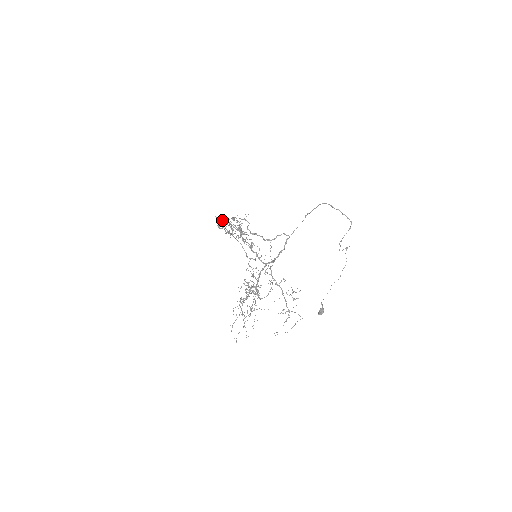
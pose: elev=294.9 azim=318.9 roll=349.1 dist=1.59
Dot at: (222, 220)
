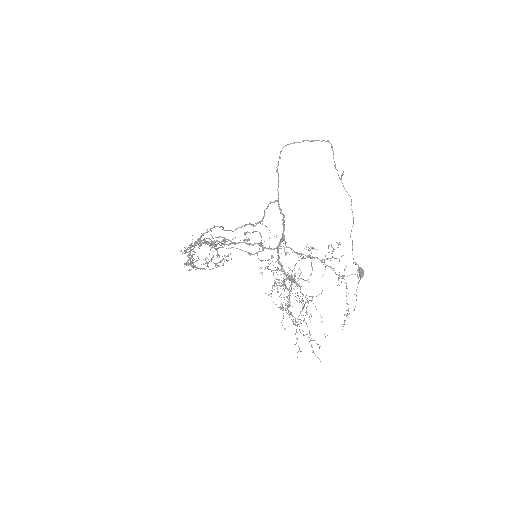
Dot at: occluded
